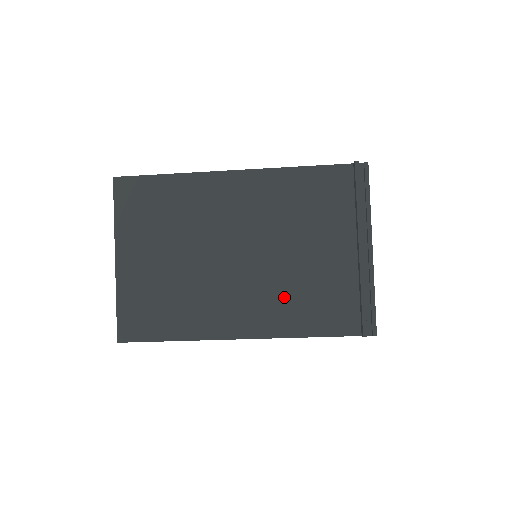
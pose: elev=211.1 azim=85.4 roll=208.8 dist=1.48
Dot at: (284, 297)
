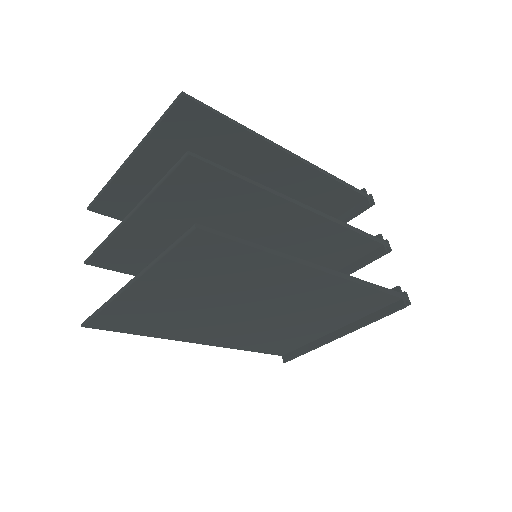
Dot at: (259, 336)
